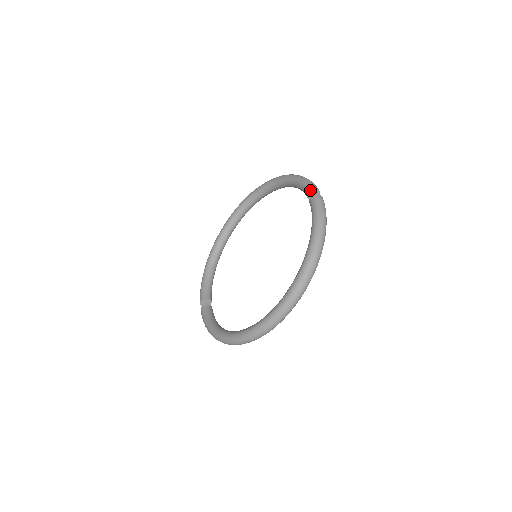
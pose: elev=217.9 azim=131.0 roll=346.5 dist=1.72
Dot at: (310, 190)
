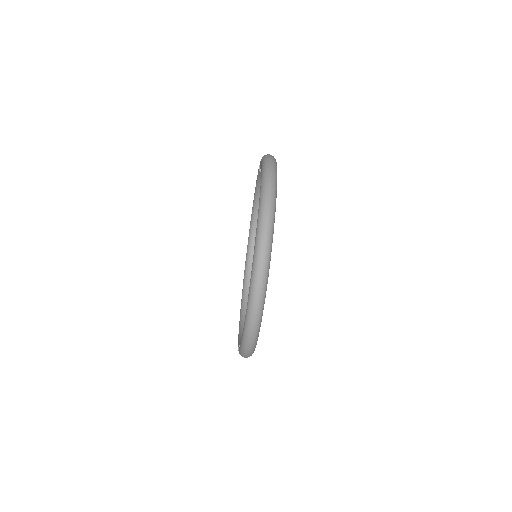
Dot at: (259, 166)
